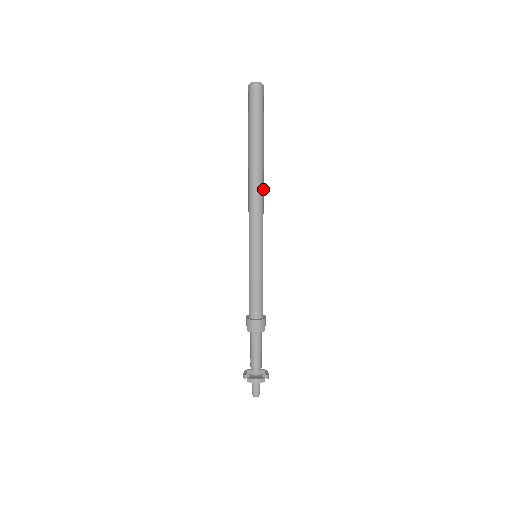
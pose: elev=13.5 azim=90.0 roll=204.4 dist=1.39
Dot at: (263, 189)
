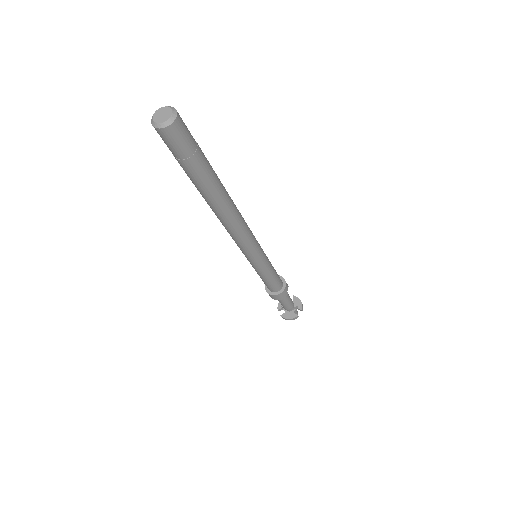
Dot at: (238, 215)
